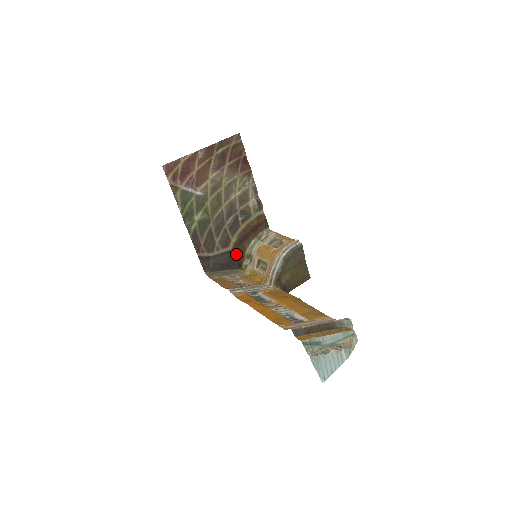
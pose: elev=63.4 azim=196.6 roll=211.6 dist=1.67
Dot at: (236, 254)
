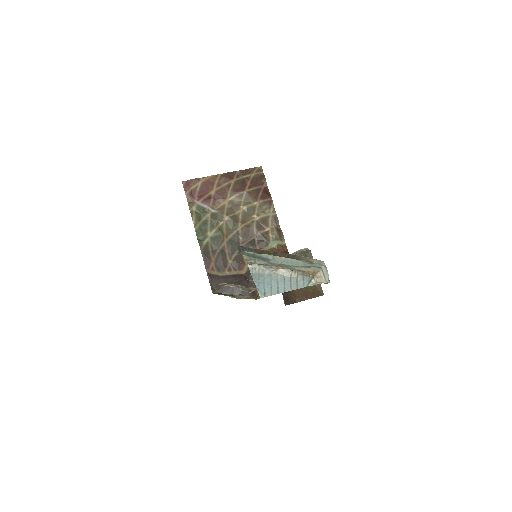
Dot at: occluded
